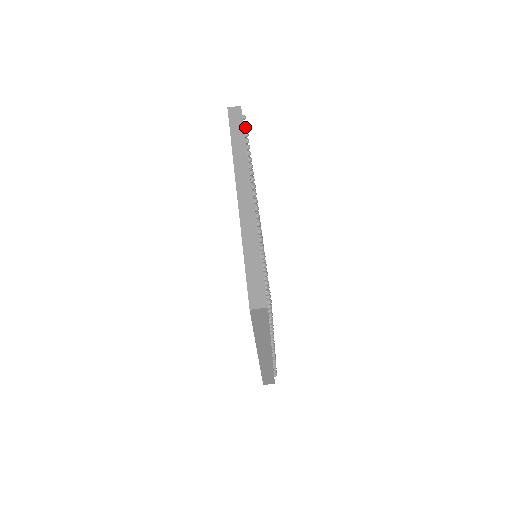
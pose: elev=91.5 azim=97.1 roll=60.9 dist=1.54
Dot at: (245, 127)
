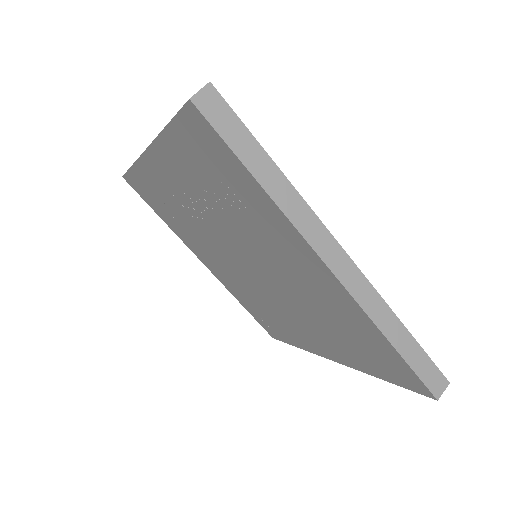
Dot at: occluded
